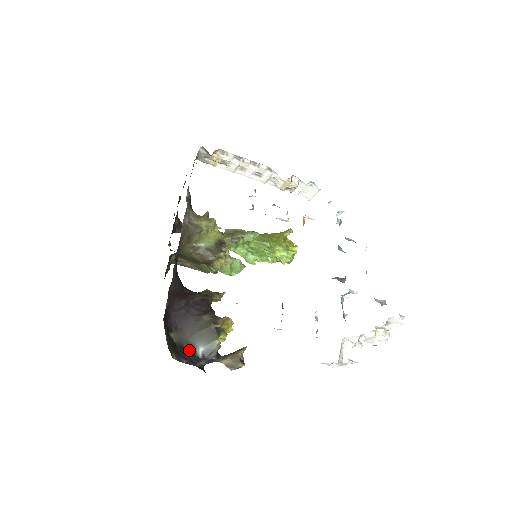
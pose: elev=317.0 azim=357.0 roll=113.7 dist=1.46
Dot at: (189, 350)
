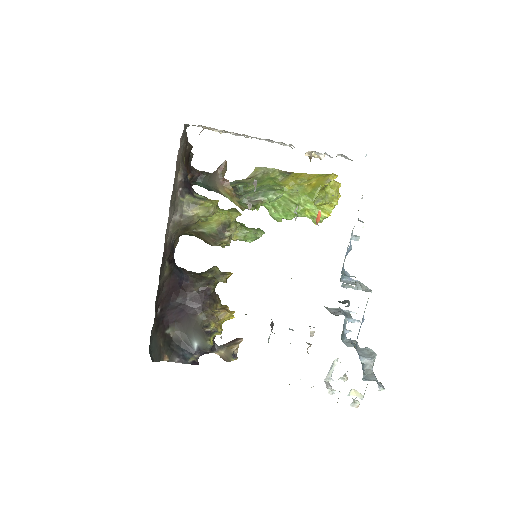
Dot at: (185, 343)
